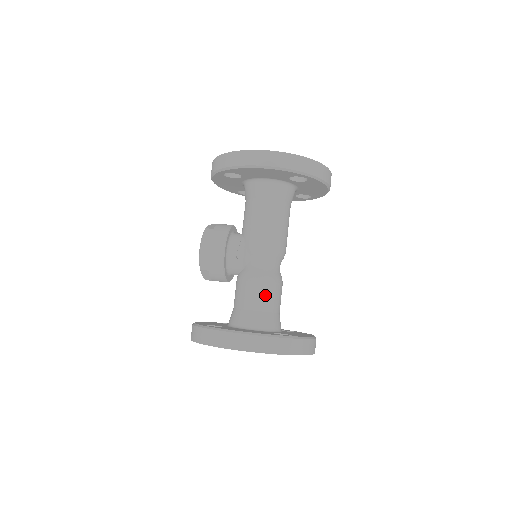
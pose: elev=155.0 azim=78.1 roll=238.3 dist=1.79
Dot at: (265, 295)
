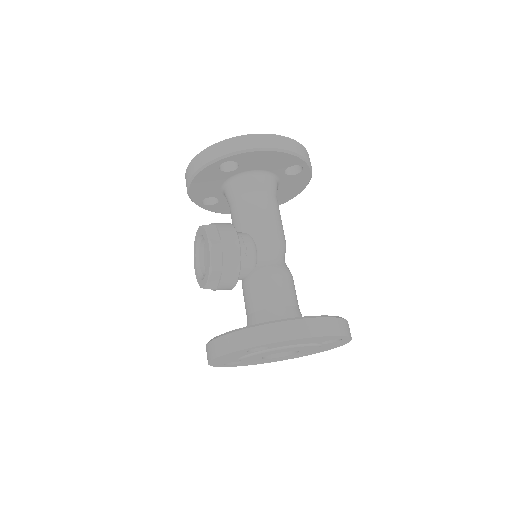
Dot at: (290, 288)
